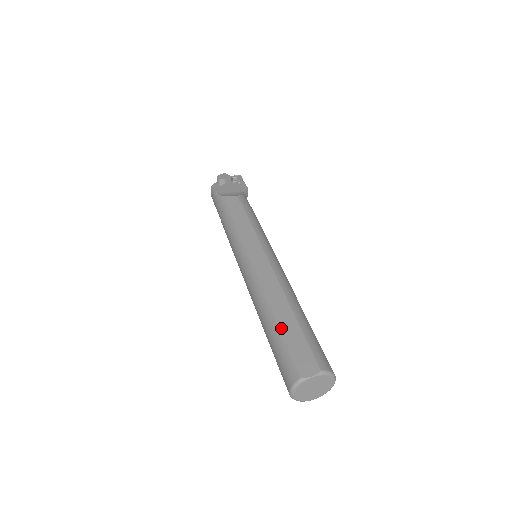
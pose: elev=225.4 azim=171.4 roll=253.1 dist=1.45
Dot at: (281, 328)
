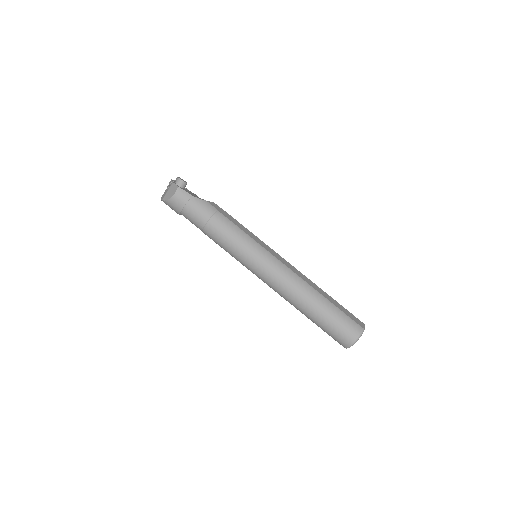
Dot at: (333, 303)
